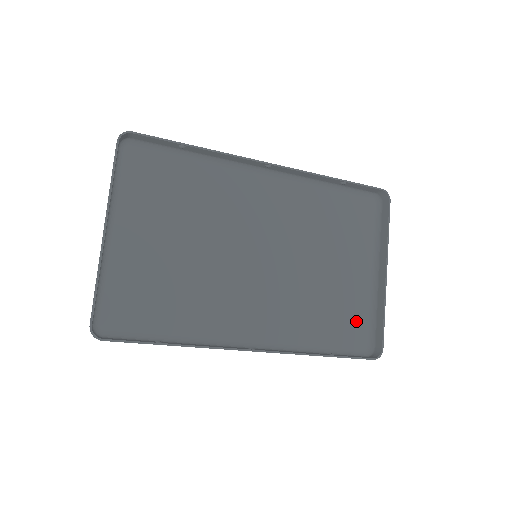
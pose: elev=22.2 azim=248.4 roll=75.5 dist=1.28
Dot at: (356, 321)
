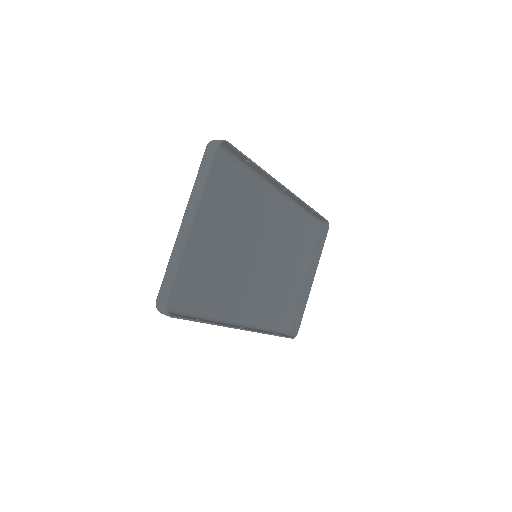
Dot at: (286, 309)
